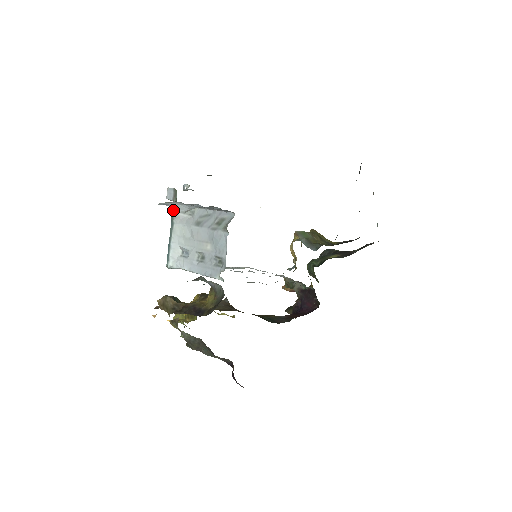
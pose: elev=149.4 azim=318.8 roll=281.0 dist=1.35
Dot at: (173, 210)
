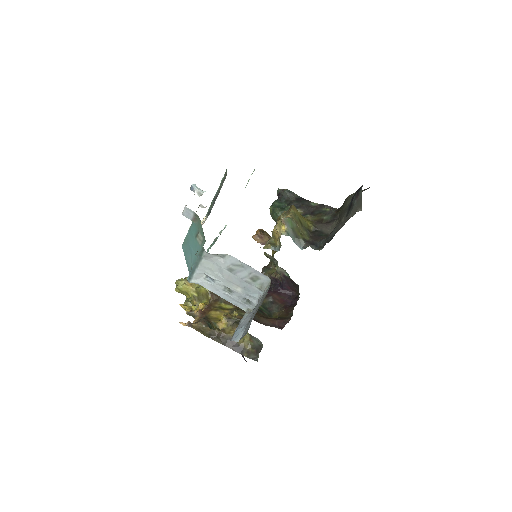
Dot at: (204, 251)
